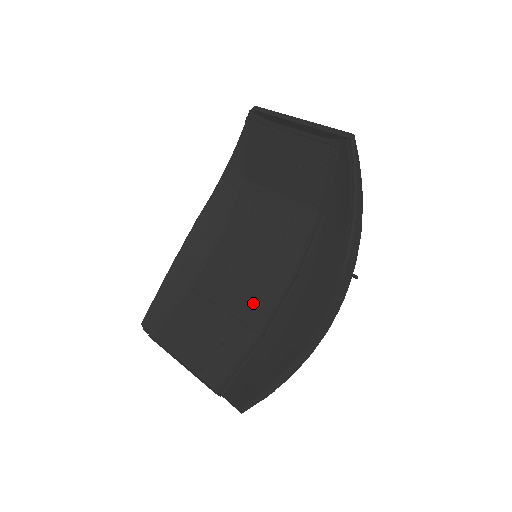
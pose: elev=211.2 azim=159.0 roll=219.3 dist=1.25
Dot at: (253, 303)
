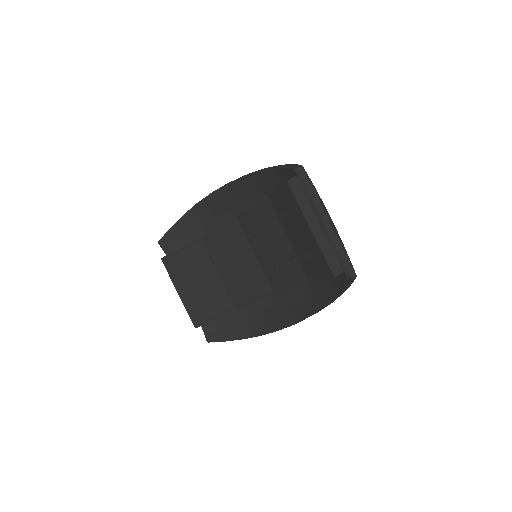
Dot at: (240, 288)
